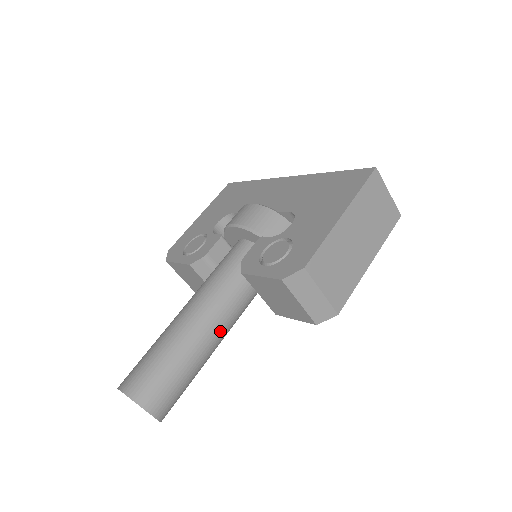
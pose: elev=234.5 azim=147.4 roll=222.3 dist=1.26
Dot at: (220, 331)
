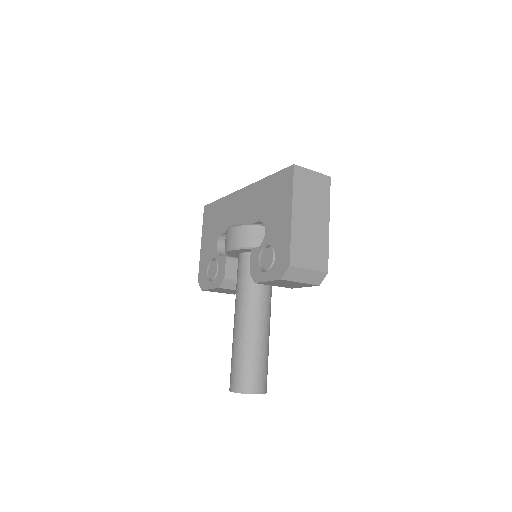
Dot at: (265, 321)
